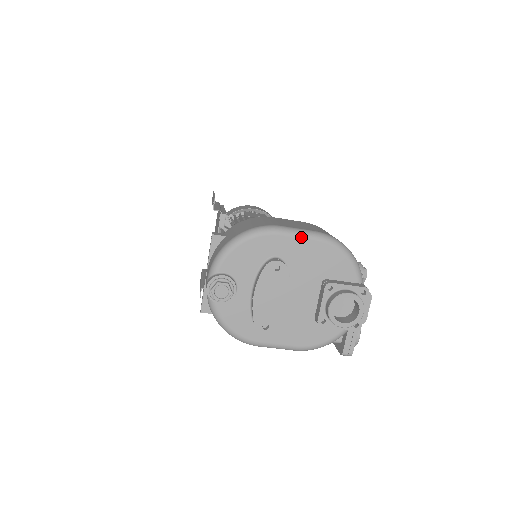
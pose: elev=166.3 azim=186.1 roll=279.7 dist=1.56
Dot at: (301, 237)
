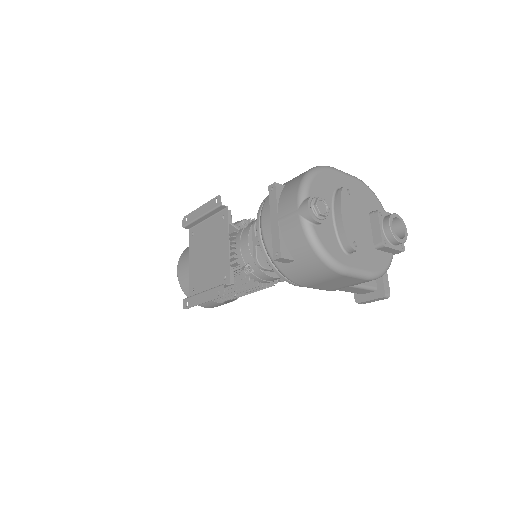
Dot at: (349, 176)
